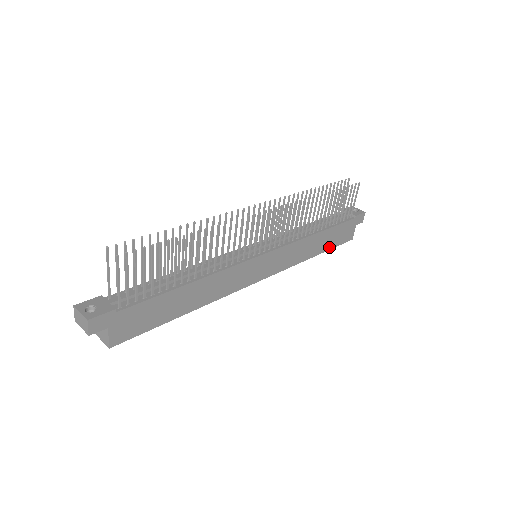
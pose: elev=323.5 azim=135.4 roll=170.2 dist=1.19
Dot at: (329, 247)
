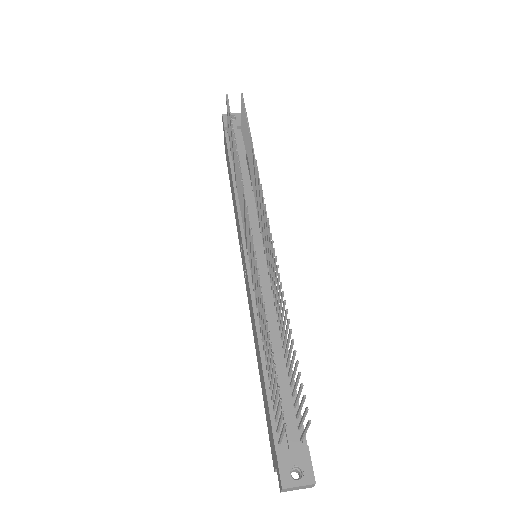
Dot at: occluded
